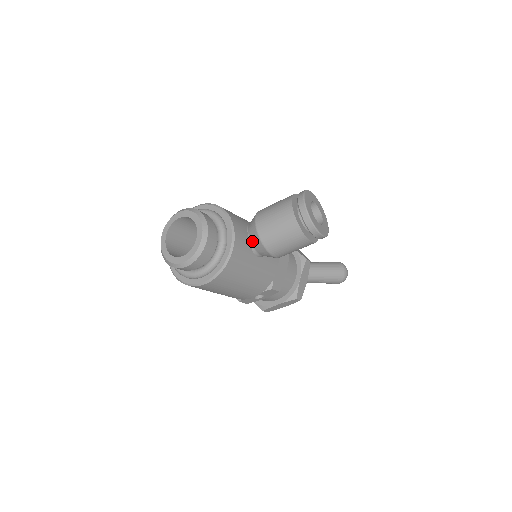
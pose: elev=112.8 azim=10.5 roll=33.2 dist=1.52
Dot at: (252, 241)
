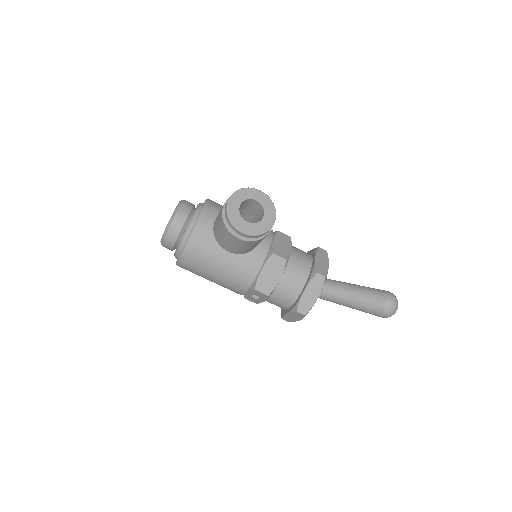
Dot at: occluded
